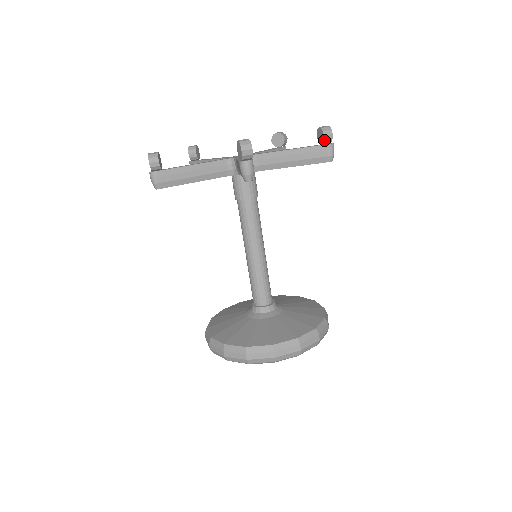
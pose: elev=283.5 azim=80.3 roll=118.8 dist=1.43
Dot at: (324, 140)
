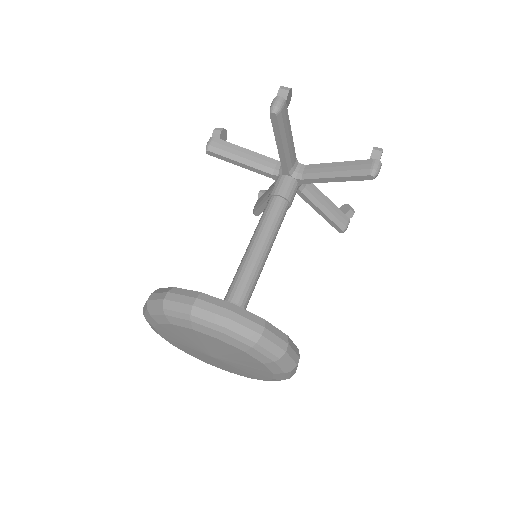
Dot at: (372, 154)
